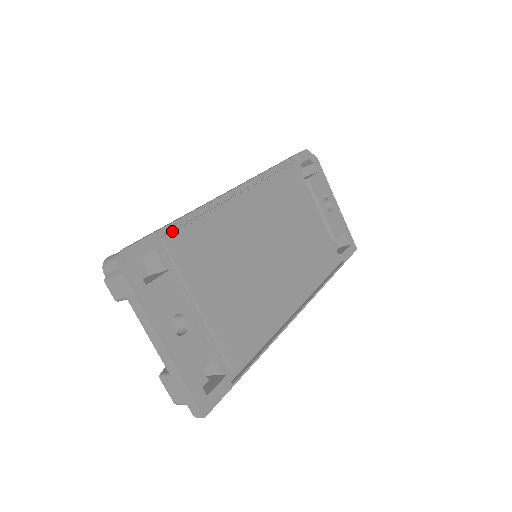
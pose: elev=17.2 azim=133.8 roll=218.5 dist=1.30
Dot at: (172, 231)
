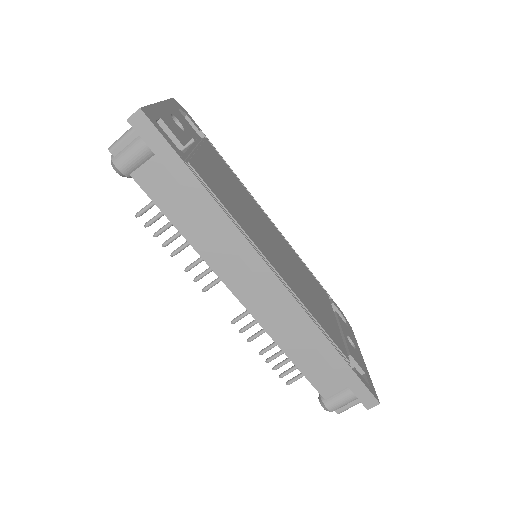
Dot at: occluded
